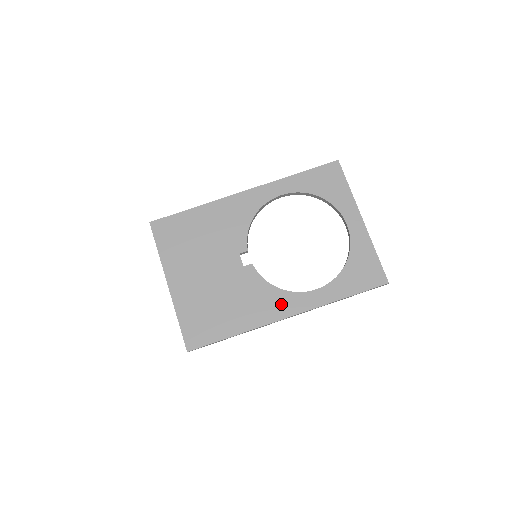
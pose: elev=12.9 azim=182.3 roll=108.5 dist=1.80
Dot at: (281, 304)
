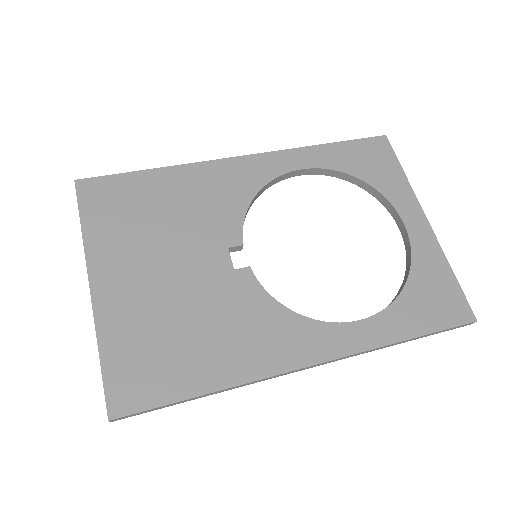
Dot at: (298, 340)
